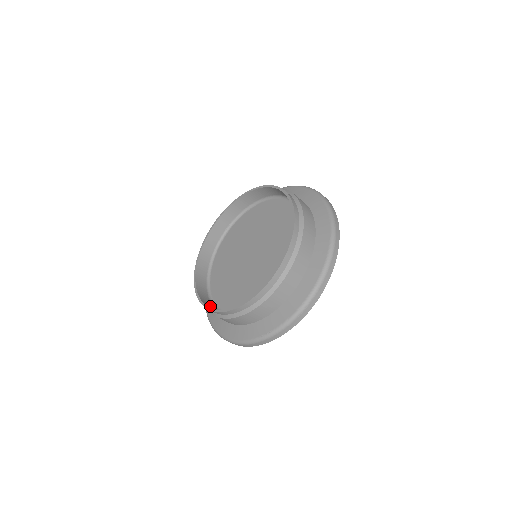
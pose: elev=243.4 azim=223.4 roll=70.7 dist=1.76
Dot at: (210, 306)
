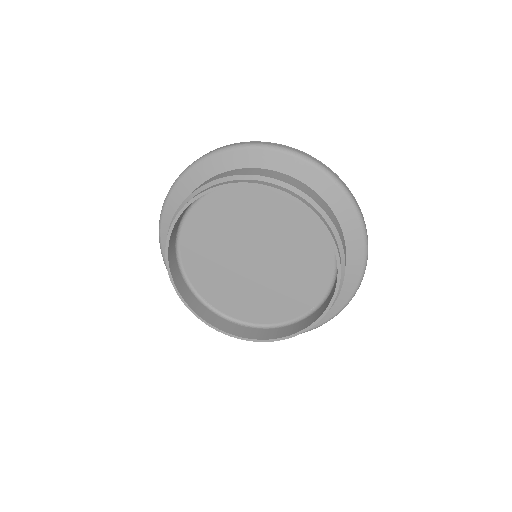
Dot at: (248, 332)
